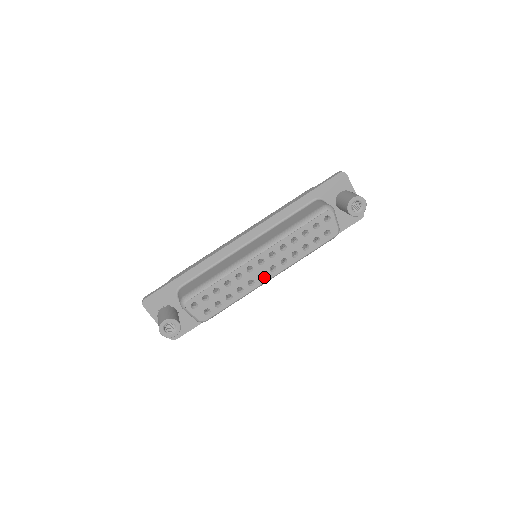
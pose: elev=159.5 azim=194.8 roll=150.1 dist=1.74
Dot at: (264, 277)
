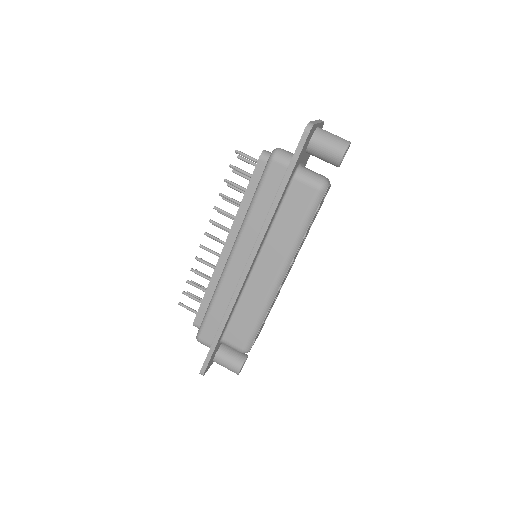
Dot at: occluded
